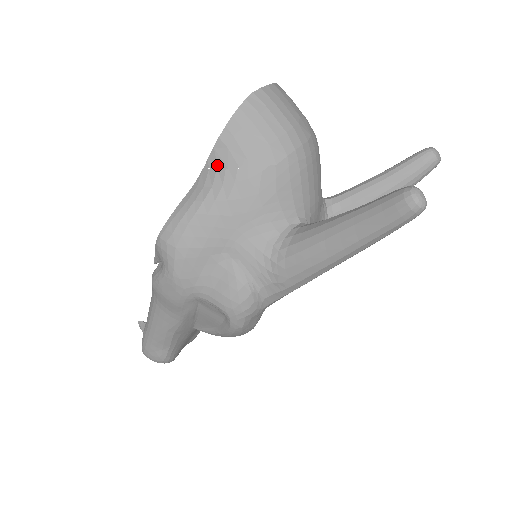
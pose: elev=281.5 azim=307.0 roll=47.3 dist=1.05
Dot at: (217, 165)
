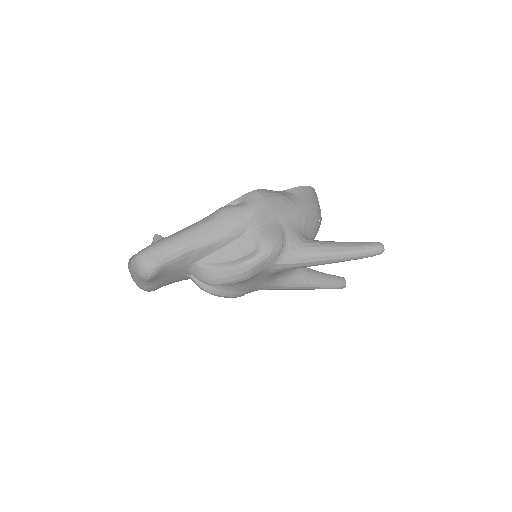
Dot at: (294, 193)
